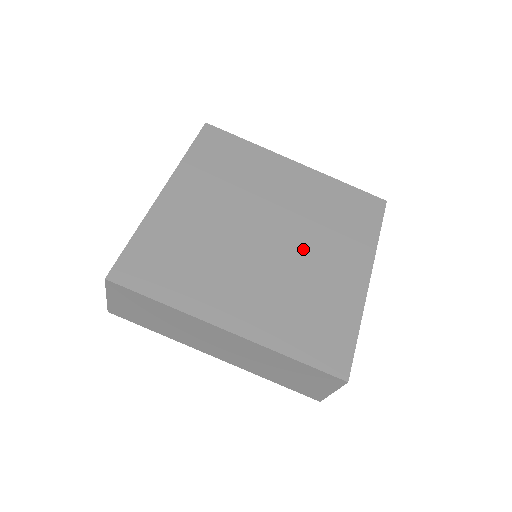
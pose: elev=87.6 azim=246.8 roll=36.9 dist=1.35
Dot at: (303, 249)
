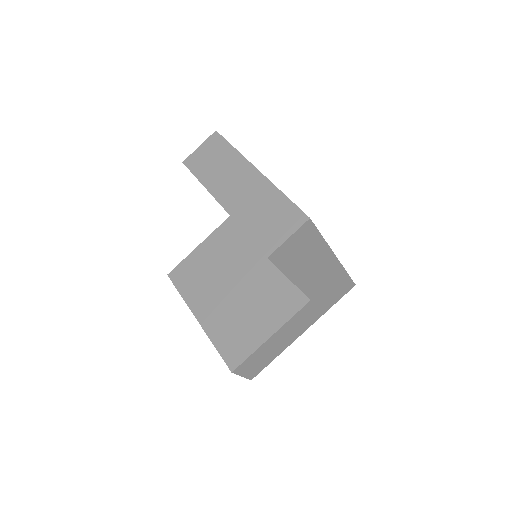
Dot at: occluded
